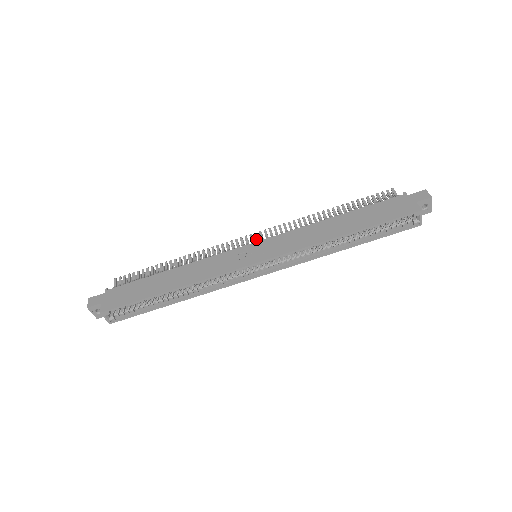
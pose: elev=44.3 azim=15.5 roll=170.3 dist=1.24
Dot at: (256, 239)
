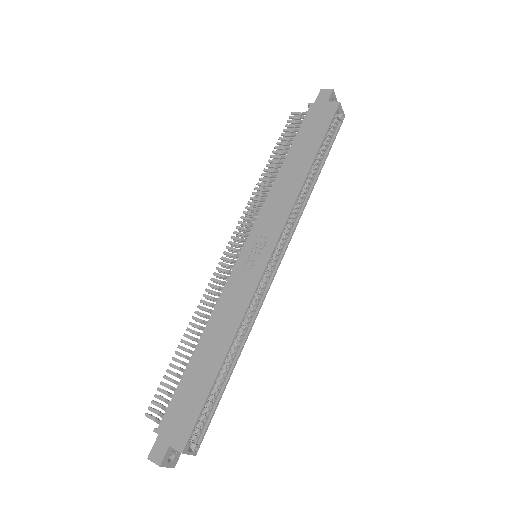
Dot at: (237, 245)
